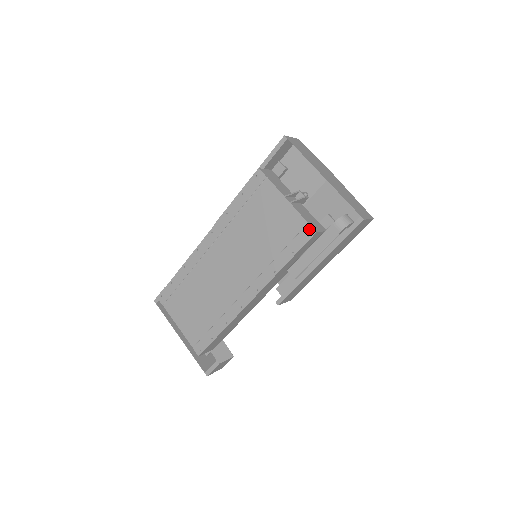
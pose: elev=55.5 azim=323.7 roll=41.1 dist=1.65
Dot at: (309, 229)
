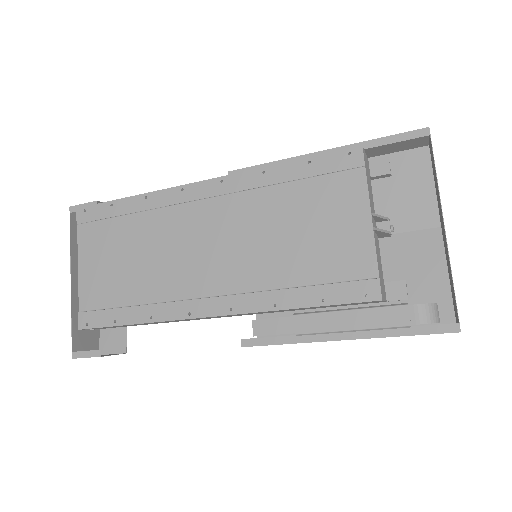
Dot at: (375, 287)
